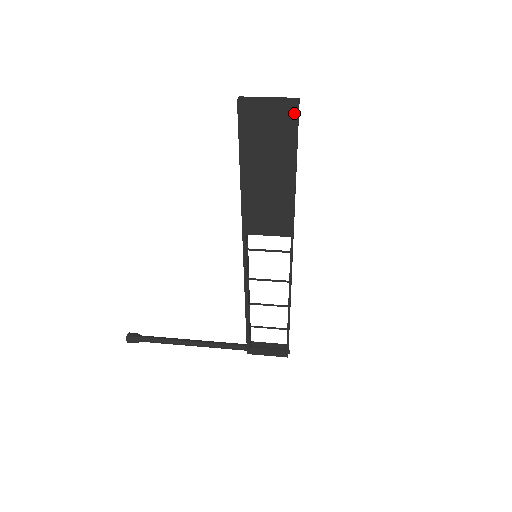
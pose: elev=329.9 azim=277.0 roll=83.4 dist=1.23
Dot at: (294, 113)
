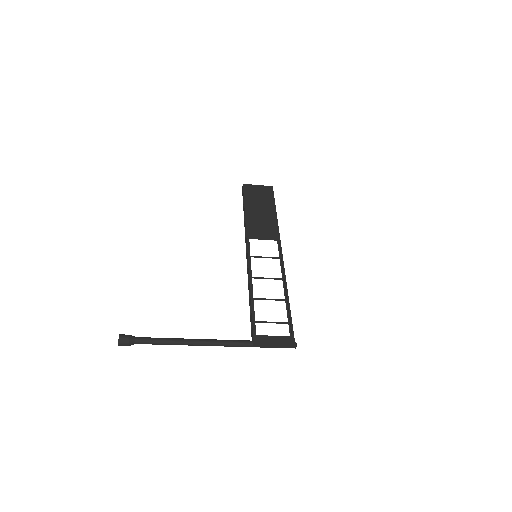
Dot at: (271, 189)
